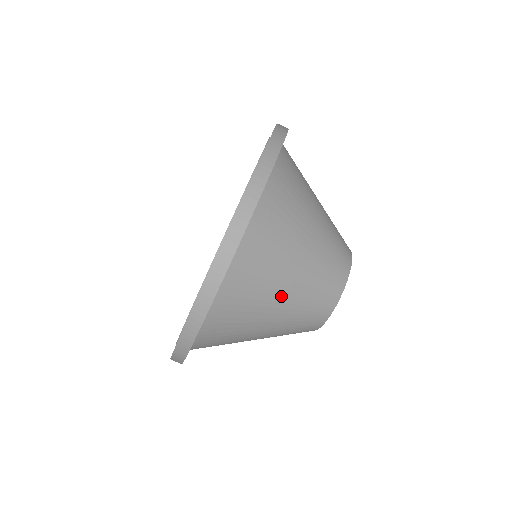
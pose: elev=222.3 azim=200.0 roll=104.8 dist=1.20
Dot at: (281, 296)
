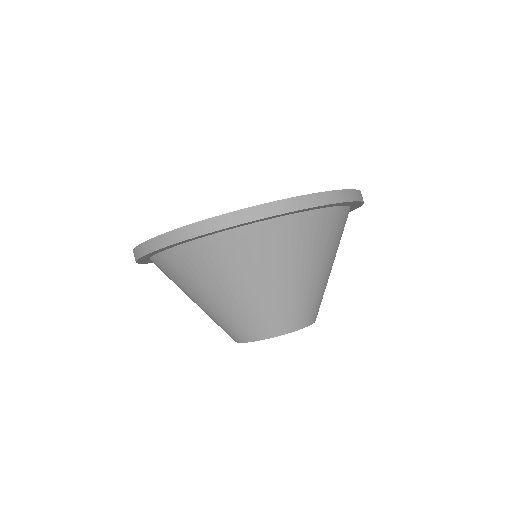
Dot at: (285, 277)
